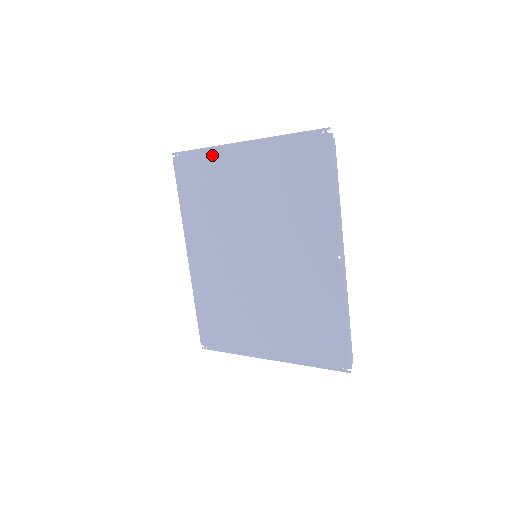
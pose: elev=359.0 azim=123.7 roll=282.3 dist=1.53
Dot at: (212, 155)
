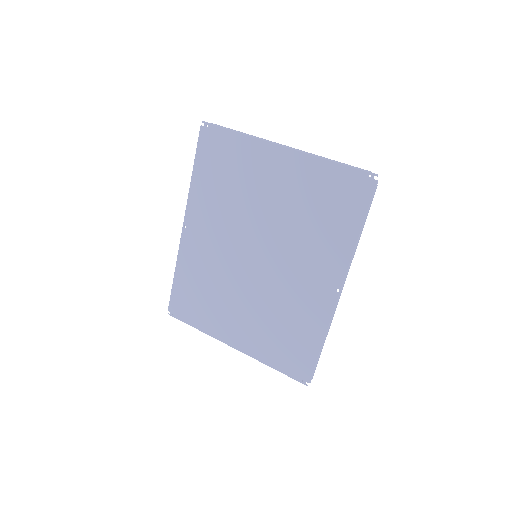
Dot at: (246, 143)
